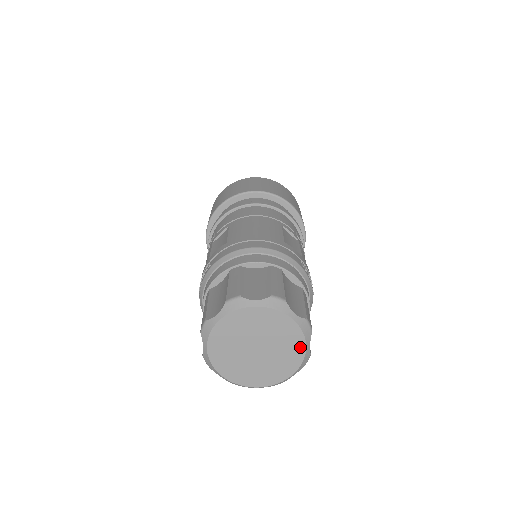
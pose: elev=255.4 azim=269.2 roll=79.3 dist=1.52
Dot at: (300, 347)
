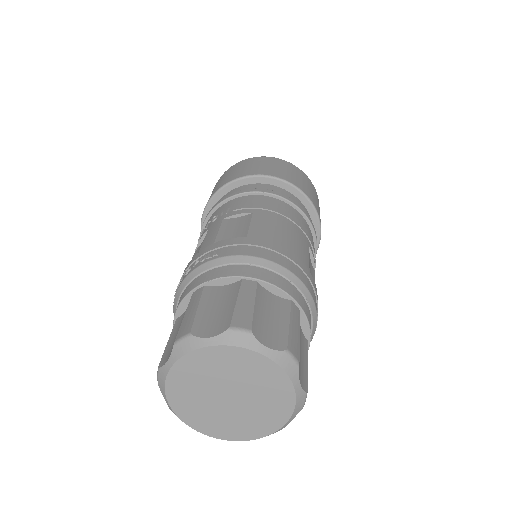
Dot at: (280, 419)
